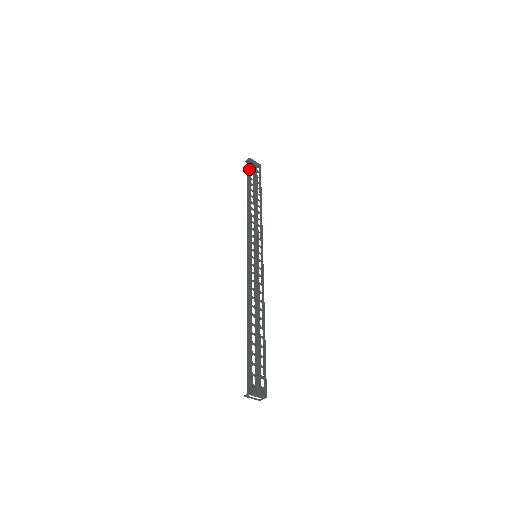
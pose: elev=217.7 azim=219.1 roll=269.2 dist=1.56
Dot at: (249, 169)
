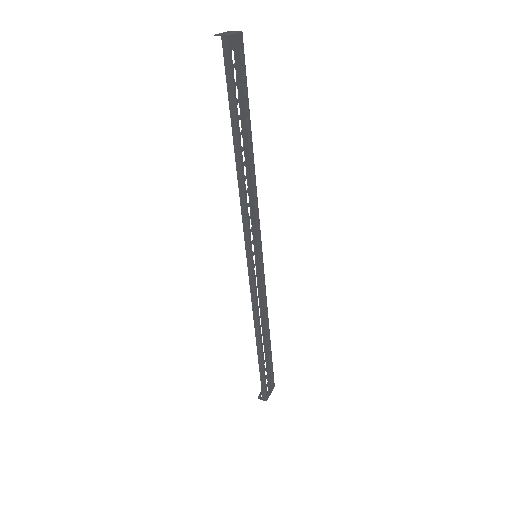
Dot at: (231, 77)
